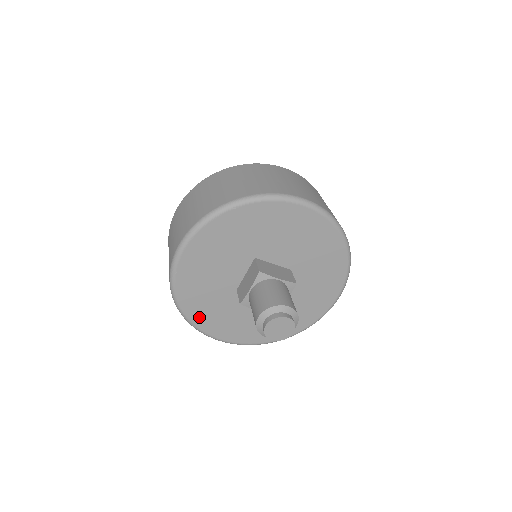
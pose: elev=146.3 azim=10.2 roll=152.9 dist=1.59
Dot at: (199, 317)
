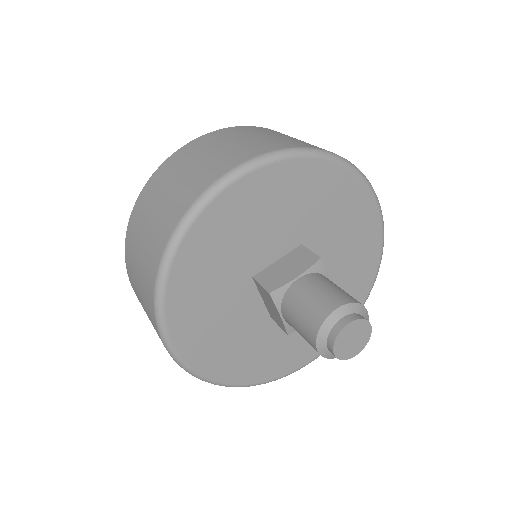
Dot at: (266, 372)
